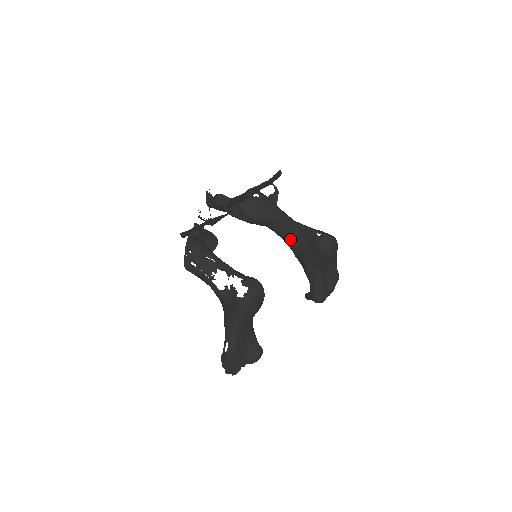
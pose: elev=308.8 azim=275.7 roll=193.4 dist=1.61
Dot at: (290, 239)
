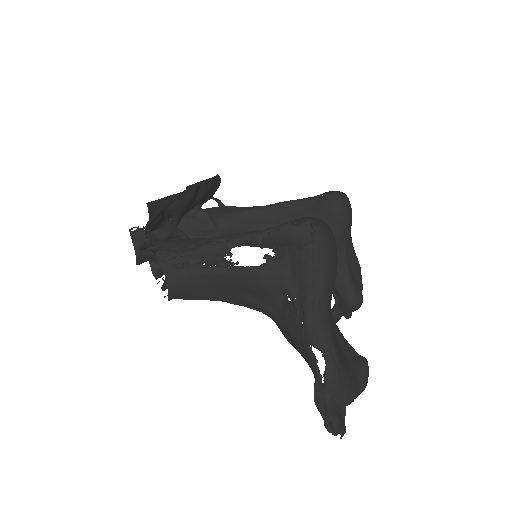
Dot at: (283, 229)
